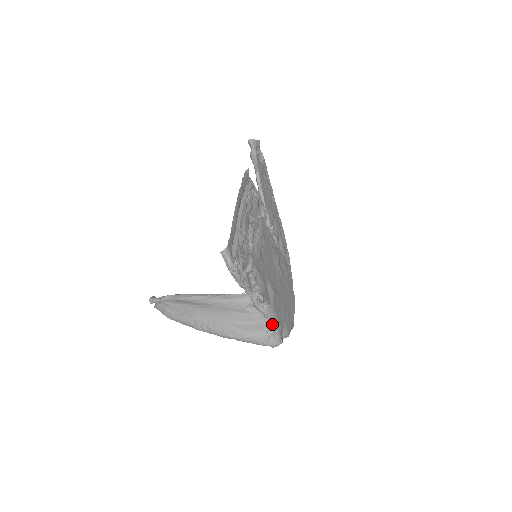
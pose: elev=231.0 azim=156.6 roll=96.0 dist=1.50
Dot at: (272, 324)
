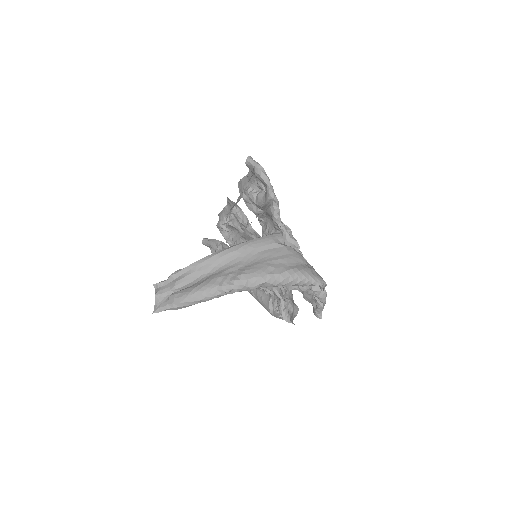
Dot at: (308, 264)
